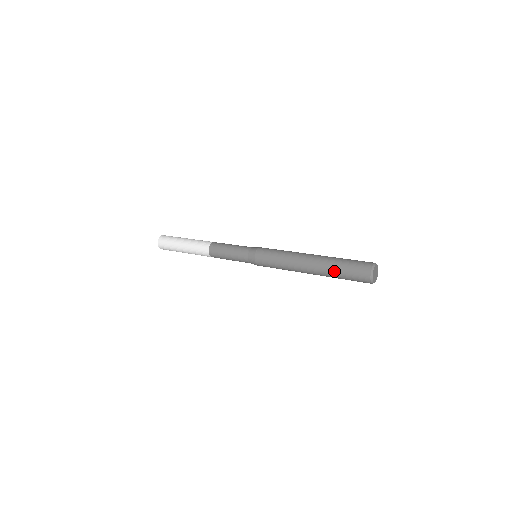
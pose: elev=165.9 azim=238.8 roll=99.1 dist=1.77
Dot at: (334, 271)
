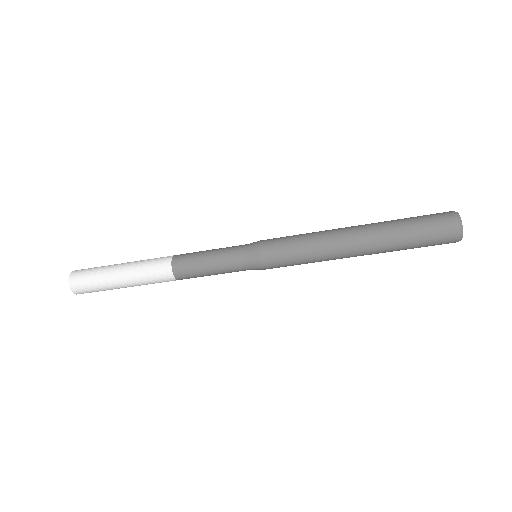
Dot at: (397, 222)
